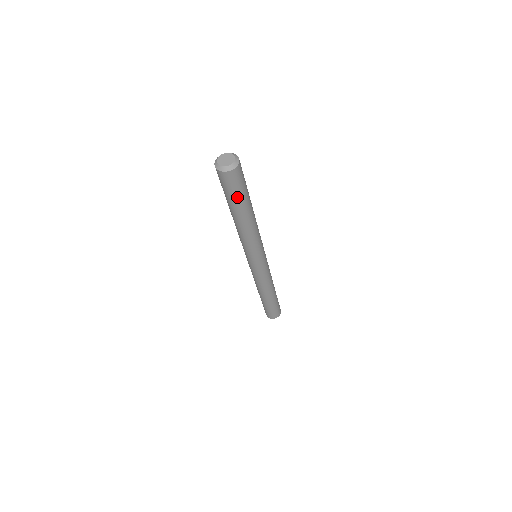
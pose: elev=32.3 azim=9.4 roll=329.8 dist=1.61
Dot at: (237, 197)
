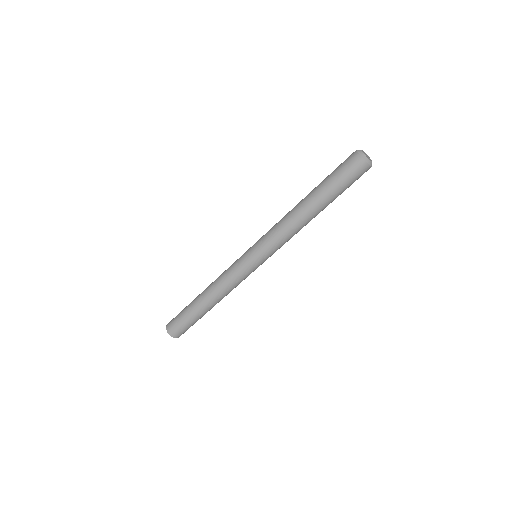
Dot at: (334, 182)
